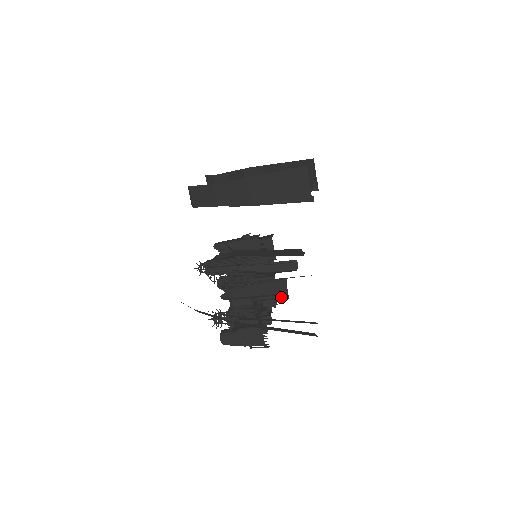
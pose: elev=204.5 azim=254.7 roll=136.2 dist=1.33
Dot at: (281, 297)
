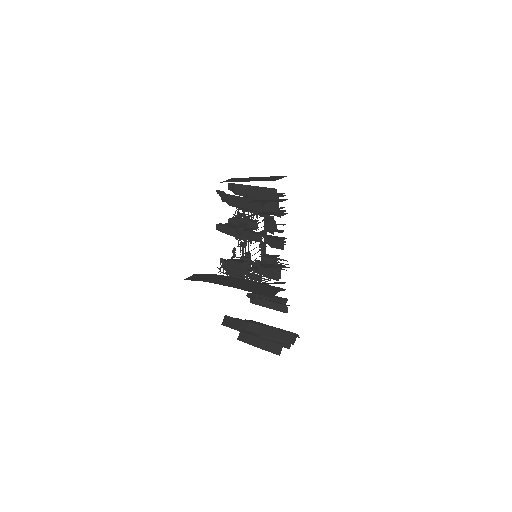
Dot at: occluded
